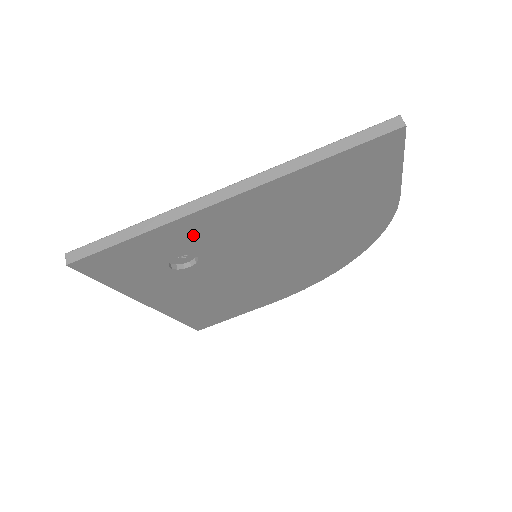
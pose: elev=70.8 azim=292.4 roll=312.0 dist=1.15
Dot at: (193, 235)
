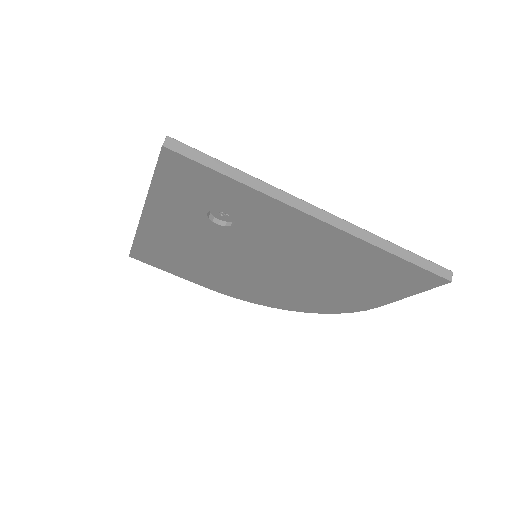
Dot at: (261, 213)
